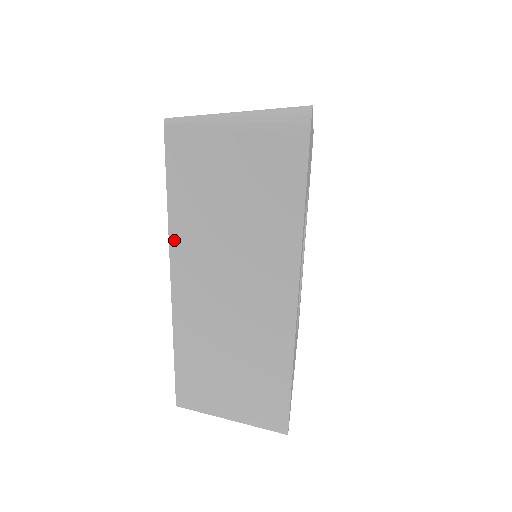
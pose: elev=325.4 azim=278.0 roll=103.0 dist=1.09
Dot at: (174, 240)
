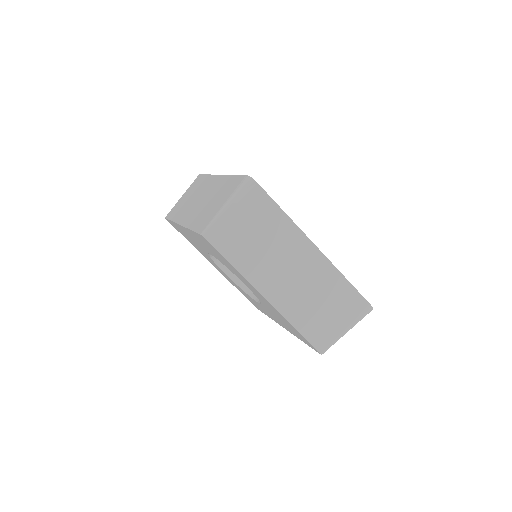
Dot at: occluded
